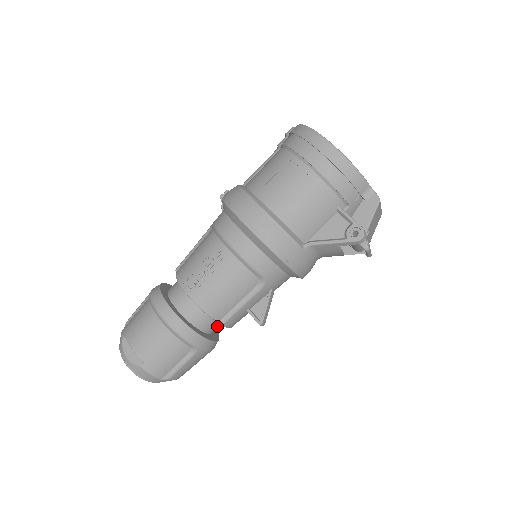
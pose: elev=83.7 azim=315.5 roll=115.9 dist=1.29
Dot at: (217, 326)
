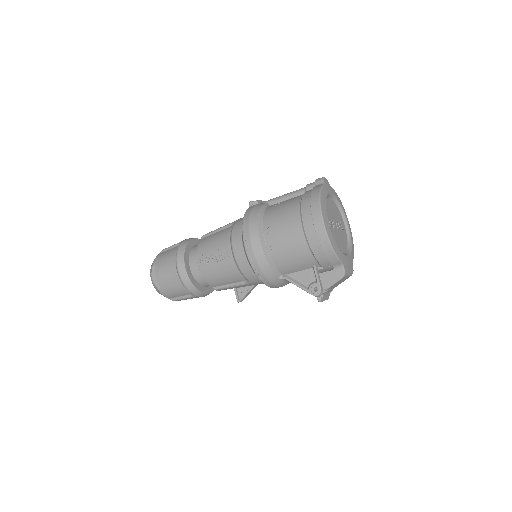
Dot at: occluded
